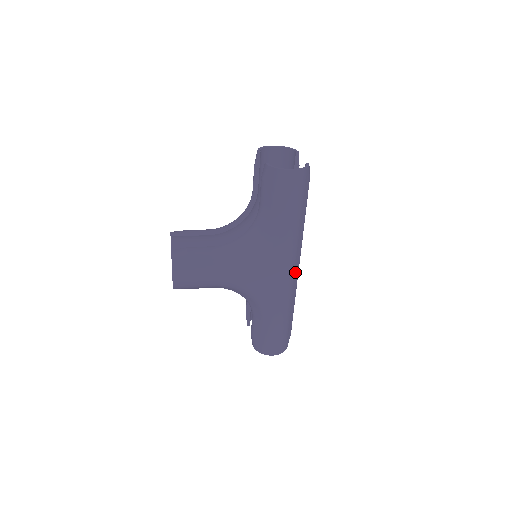
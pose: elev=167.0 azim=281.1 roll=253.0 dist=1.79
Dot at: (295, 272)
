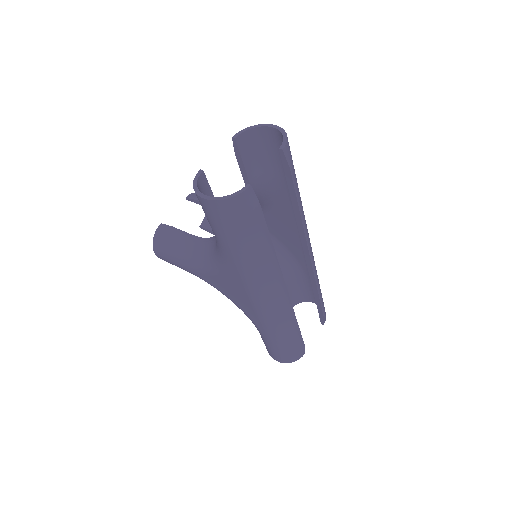
Dot at: (272, 301)
